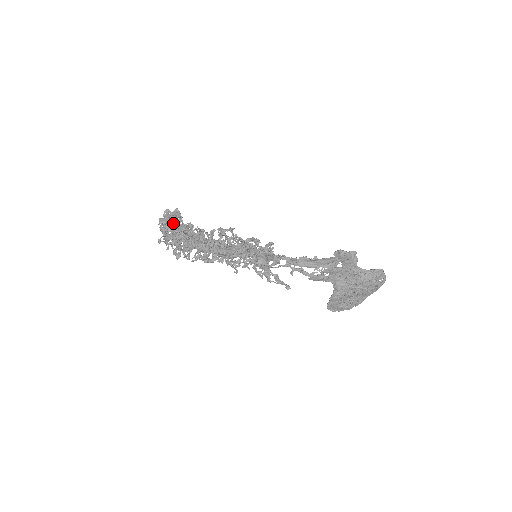
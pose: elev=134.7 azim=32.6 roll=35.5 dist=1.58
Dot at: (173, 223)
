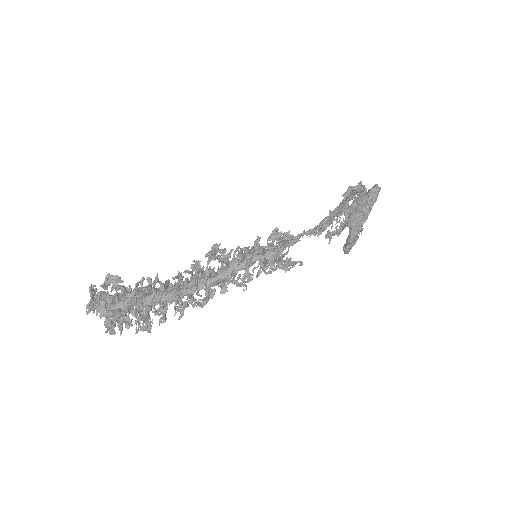
Dot at: (130, 294)
